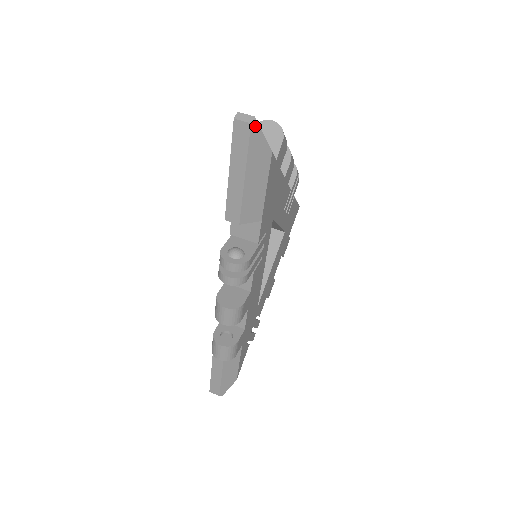
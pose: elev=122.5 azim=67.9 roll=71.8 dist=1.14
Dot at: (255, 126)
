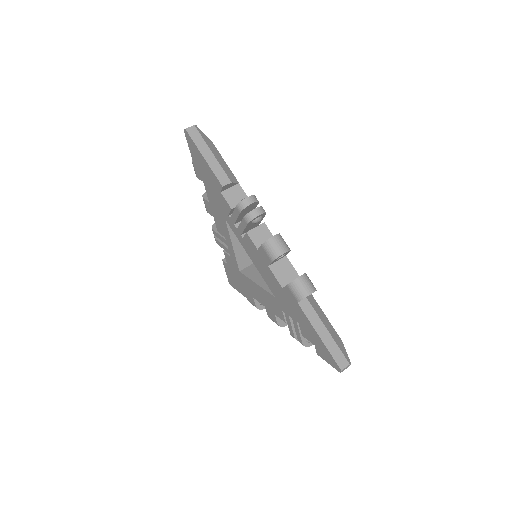
Dot at: (197, 127)
